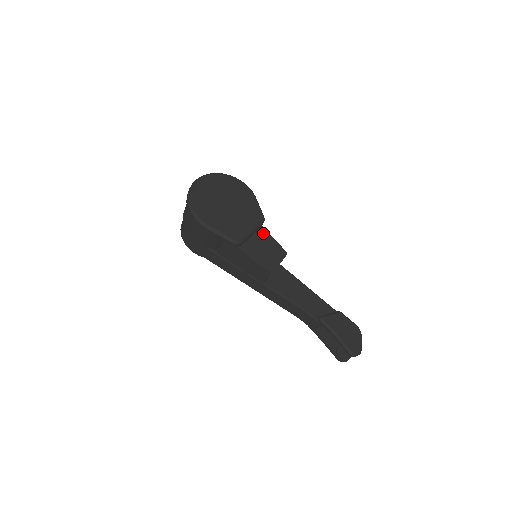
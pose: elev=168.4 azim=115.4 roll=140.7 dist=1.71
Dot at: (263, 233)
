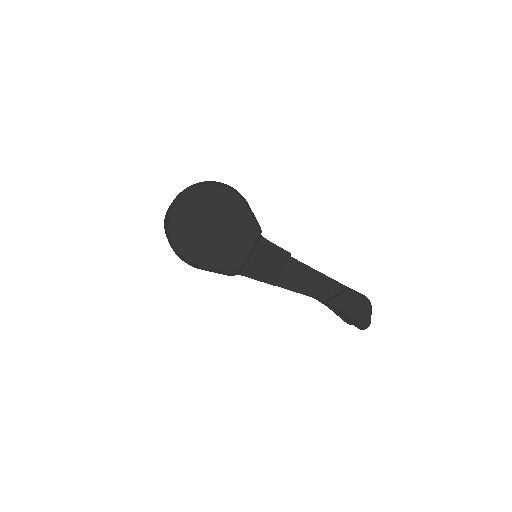
Dot at: (261, 243)
